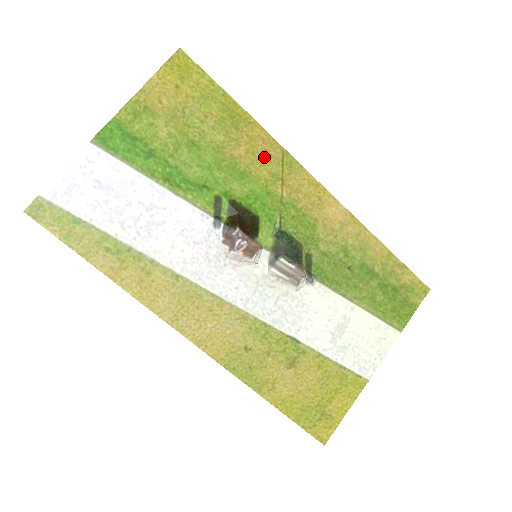
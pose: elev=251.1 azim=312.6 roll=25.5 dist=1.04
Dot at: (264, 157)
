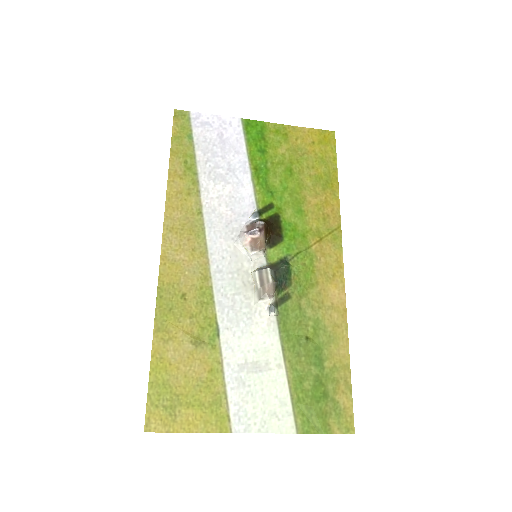
Dot at: (323, 218)
